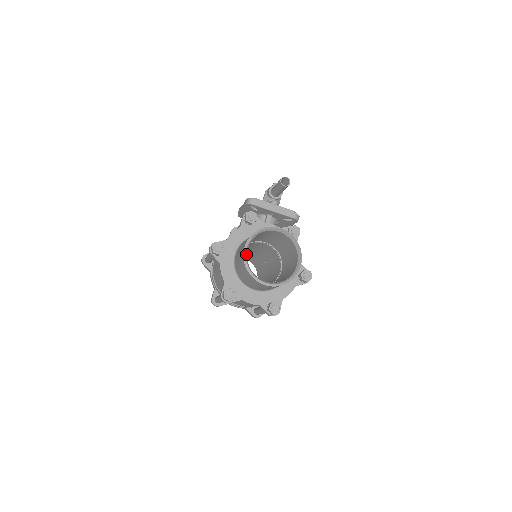
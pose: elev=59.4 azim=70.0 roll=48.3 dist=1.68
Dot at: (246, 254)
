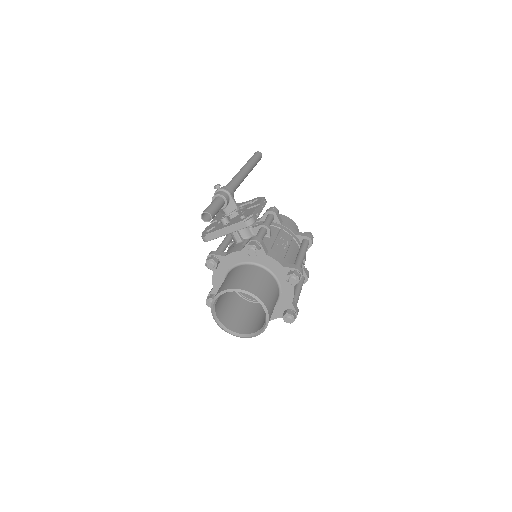
Dot at: (220, 325)
